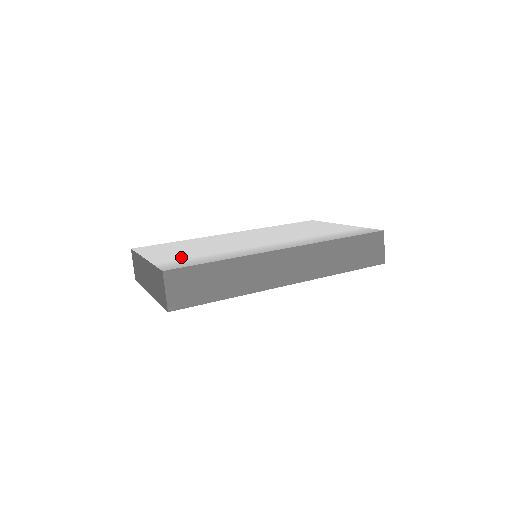
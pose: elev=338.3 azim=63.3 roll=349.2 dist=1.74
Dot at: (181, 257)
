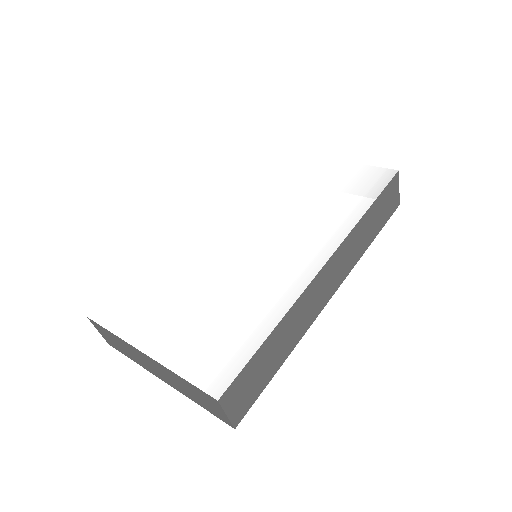
Dot at: (199, 336)
